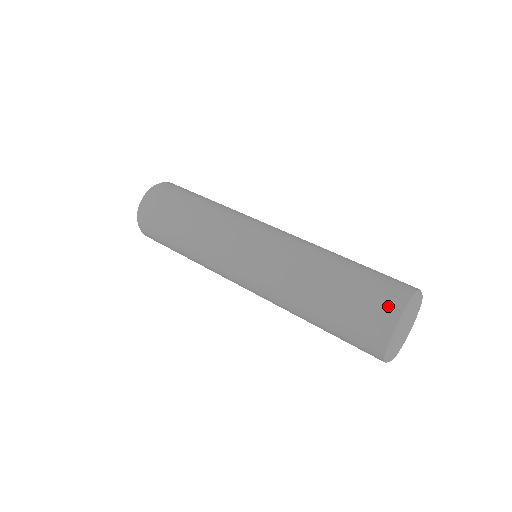
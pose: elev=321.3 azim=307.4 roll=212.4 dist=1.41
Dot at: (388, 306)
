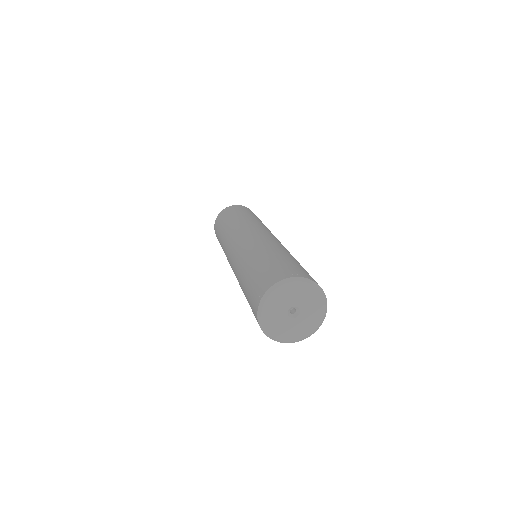
Dot at: (259, 291)
